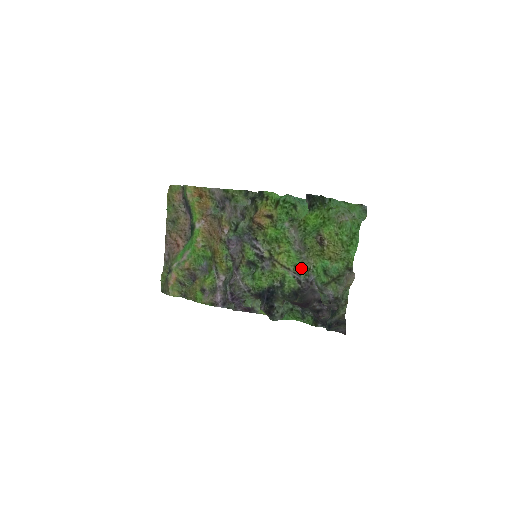
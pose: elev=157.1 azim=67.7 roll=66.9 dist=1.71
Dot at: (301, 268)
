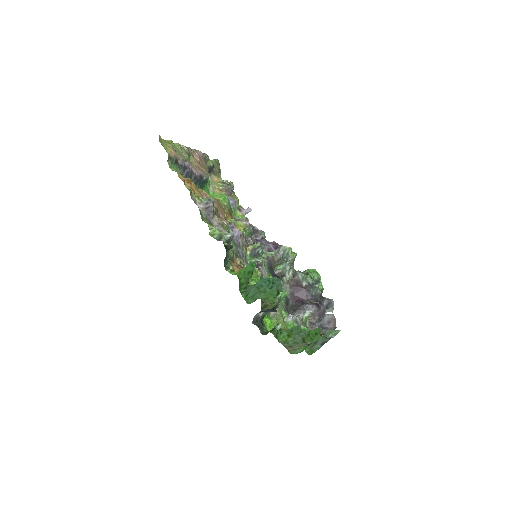
Dot at: (280, 310)
